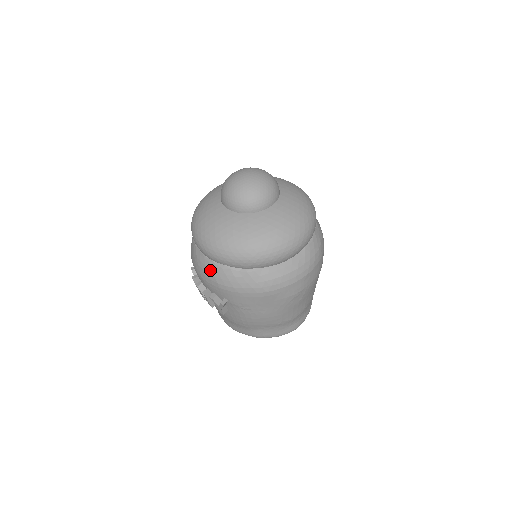
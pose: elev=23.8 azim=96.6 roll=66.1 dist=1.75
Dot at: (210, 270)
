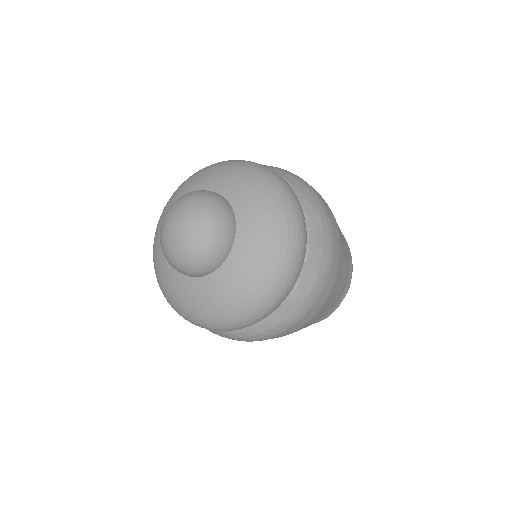
Dot at: occluded
